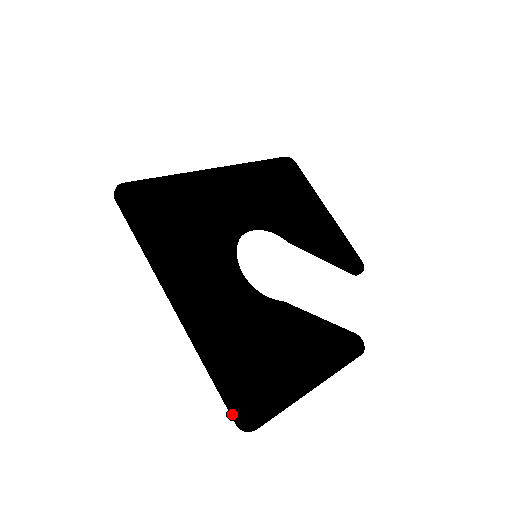
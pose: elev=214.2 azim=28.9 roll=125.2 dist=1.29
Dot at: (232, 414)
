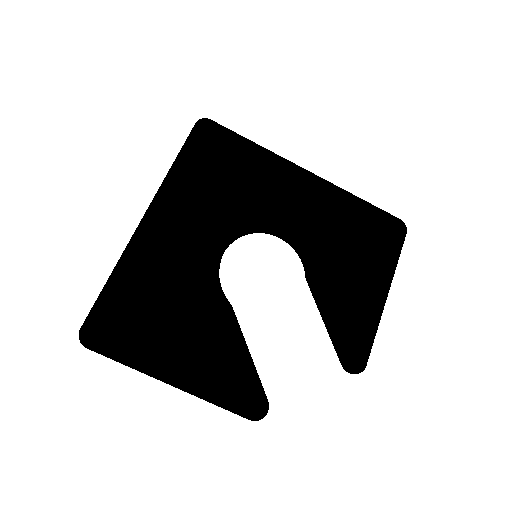
Dot at: (86, 320)
